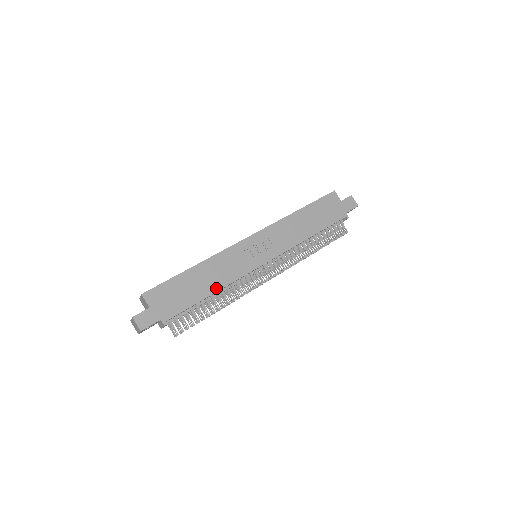
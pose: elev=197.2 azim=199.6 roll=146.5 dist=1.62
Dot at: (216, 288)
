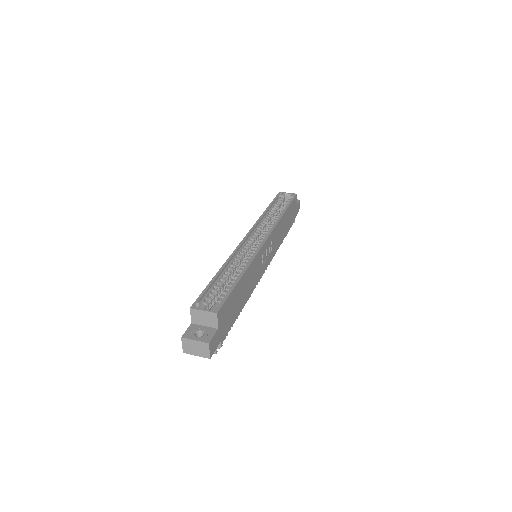
Dot at: (247, 298)
